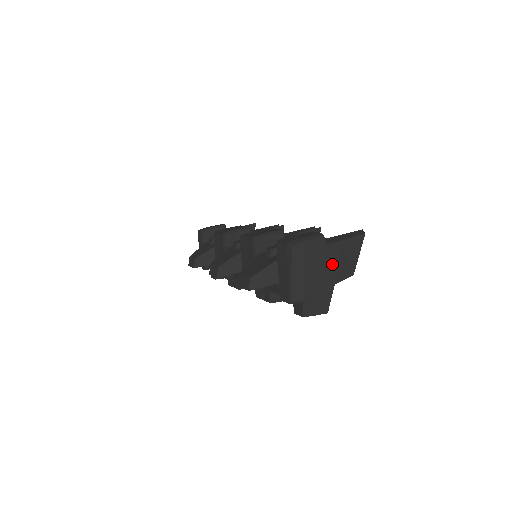
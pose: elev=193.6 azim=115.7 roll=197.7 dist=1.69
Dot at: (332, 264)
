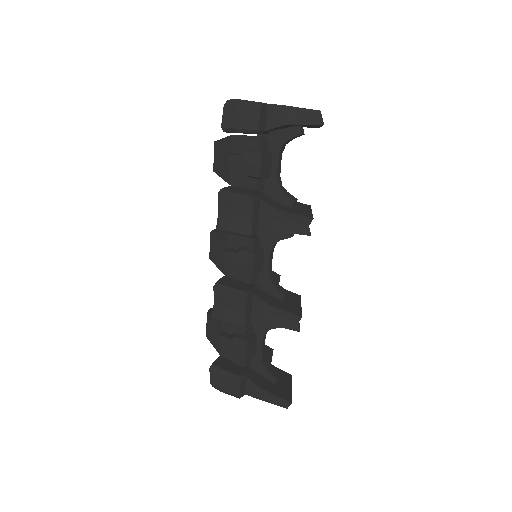
Dot at: occluded
